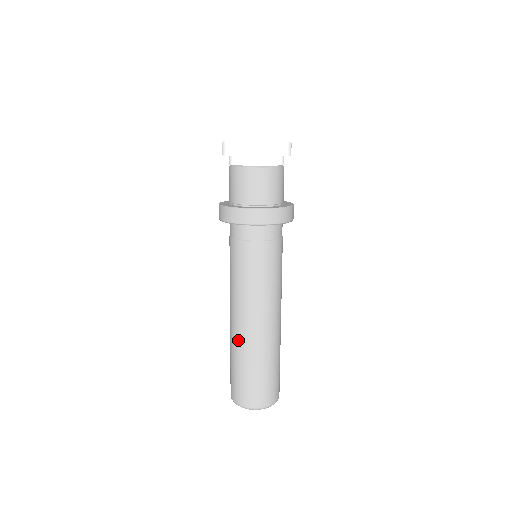
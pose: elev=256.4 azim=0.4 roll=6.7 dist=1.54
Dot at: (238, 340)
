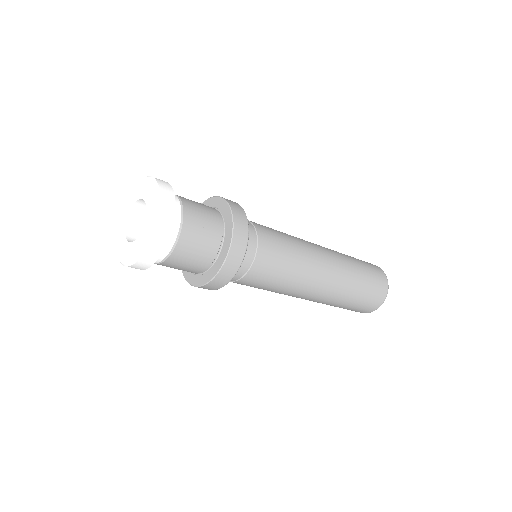
Dot at: occluded
